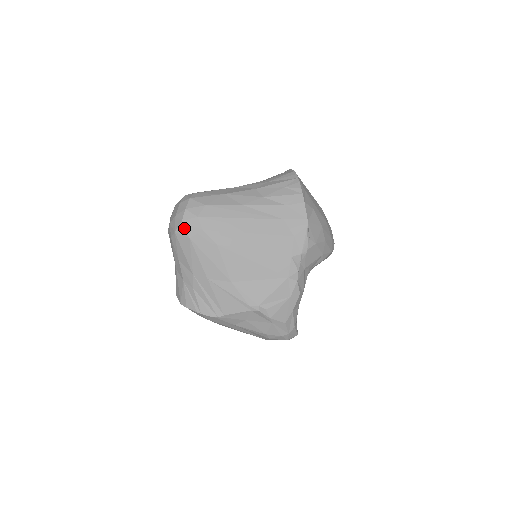
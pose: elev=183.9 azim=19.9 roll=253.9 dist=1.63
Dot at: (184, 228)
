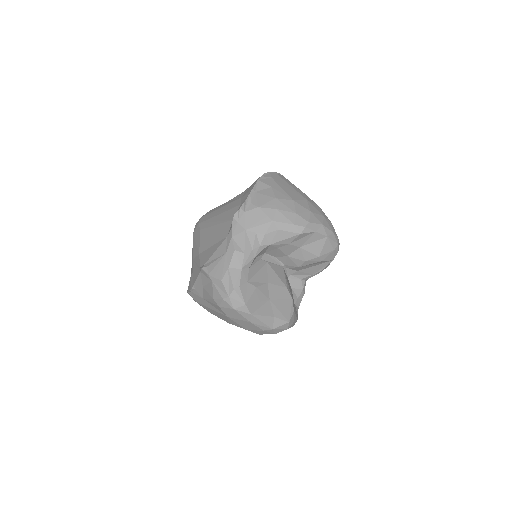
Dot at: occluded
